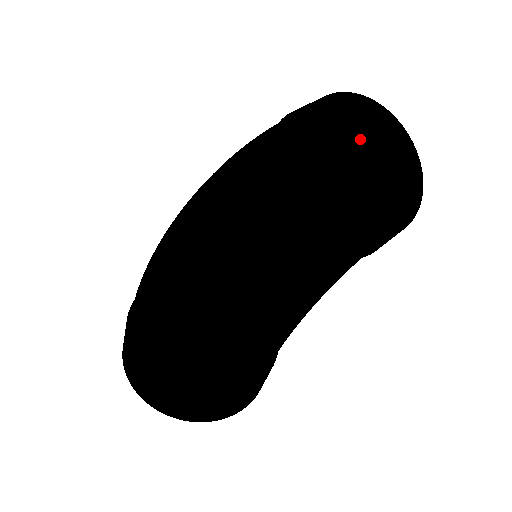
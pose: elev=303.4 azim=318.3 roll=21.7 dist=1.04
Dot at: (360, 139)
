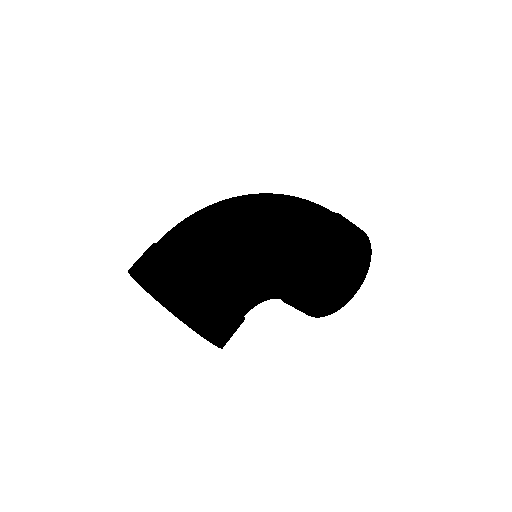
Dot at: occluded
